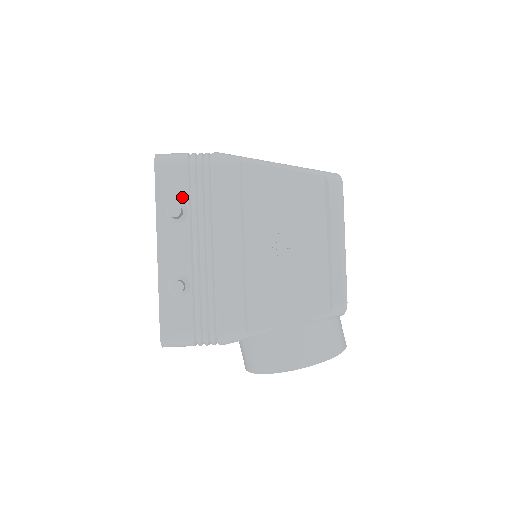
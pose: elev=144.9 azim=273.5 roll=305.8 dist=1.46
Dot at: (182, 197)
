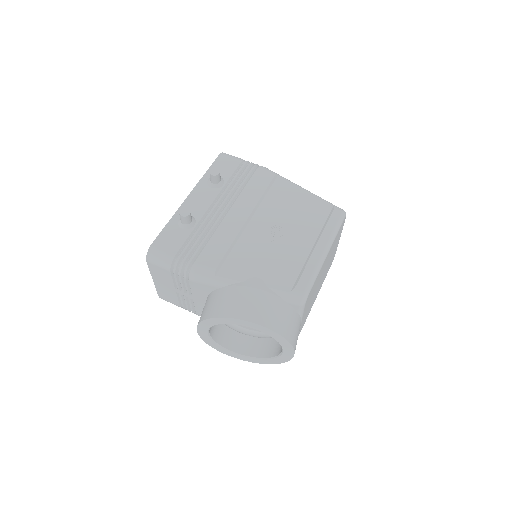
Dot at: (225, 176)
